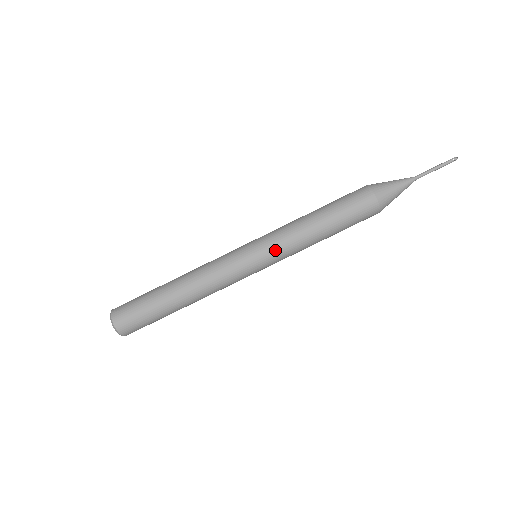
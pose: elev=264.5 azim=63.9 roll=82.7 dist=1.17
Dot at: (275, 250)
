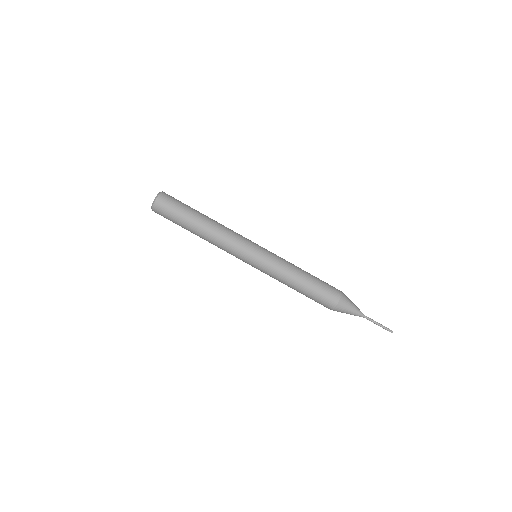
Dot at: (272, 257)
